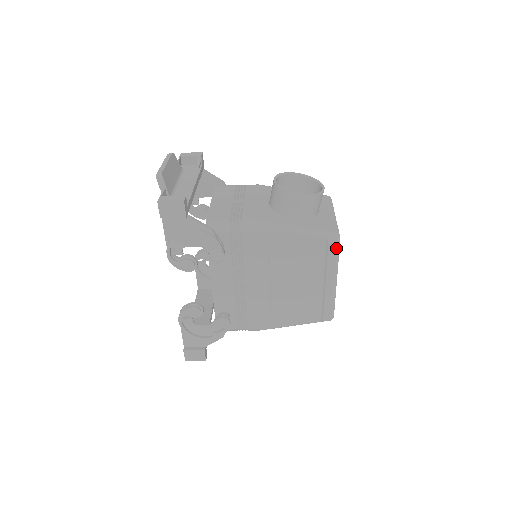
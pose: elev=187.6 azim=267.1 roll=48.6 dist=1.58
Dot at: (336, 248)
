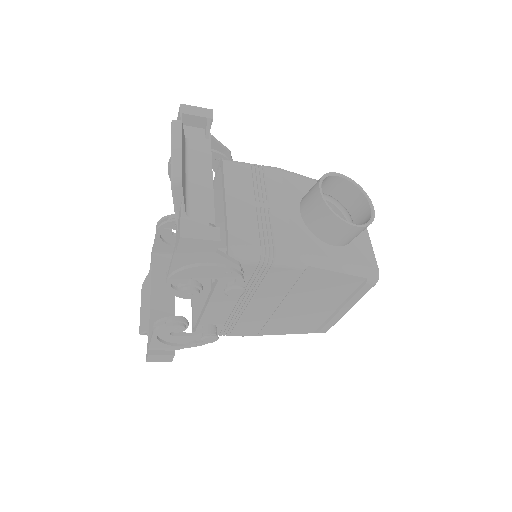
Dot at: (371, 287)
